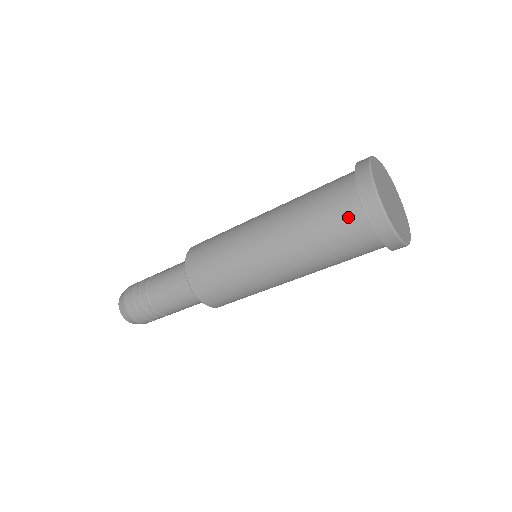
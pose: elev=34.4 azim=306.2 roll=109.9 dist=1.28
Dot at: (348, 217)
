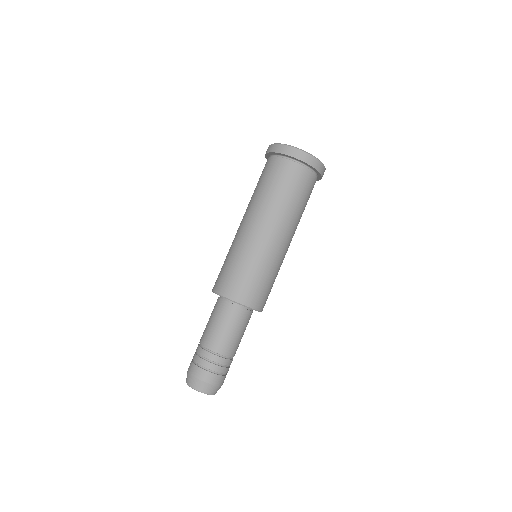
Dot at: (293, 172)
